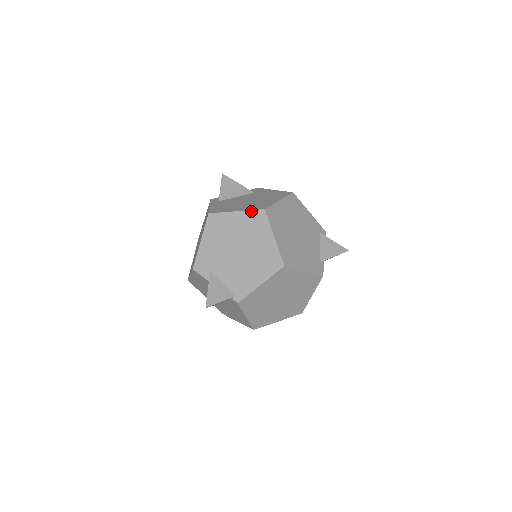
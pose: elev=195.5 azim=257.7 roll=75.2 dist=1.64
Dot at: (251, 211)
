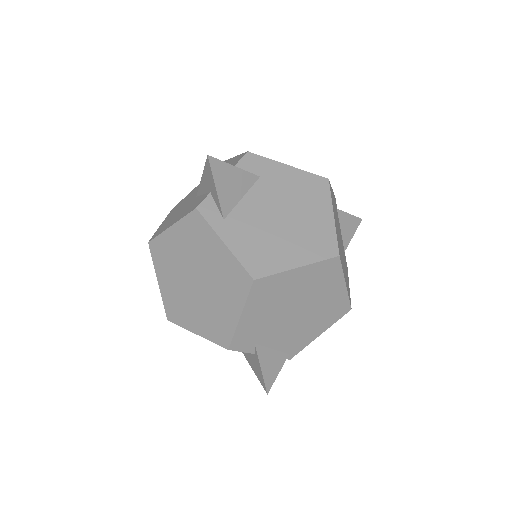
Dot at: (320, 263)
